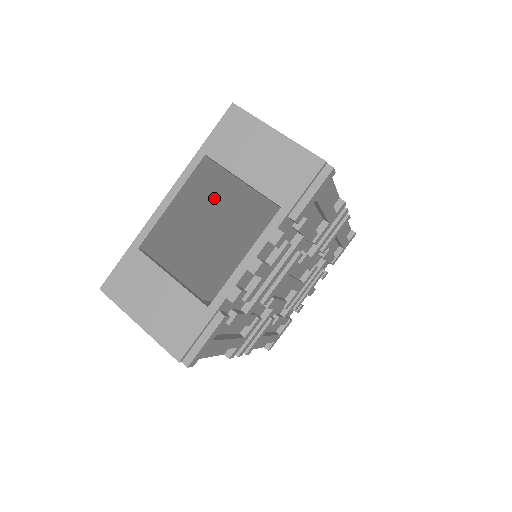
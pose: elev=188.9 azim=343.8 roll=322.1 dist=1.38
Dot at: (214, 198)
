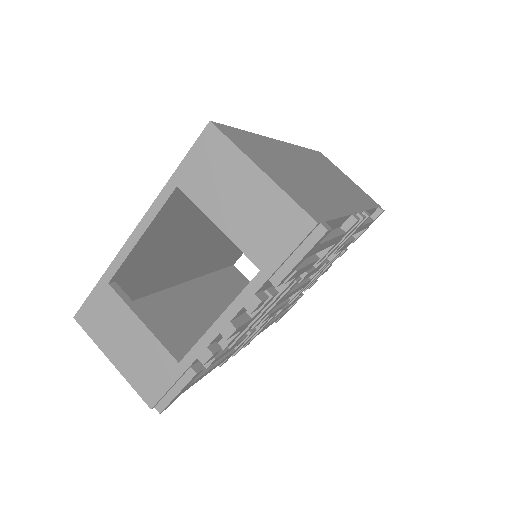
Dot at: occluded
